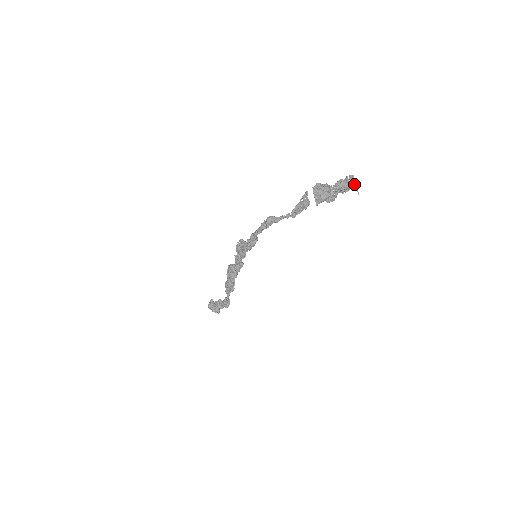
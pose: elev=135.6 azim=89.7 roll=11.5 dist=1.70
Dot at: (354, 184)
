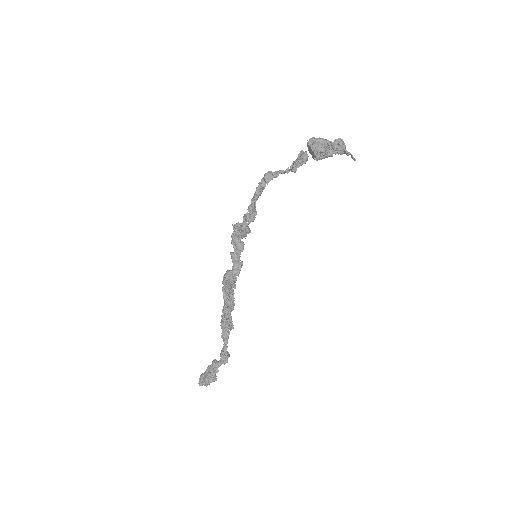
Dot at: (347, 153)
